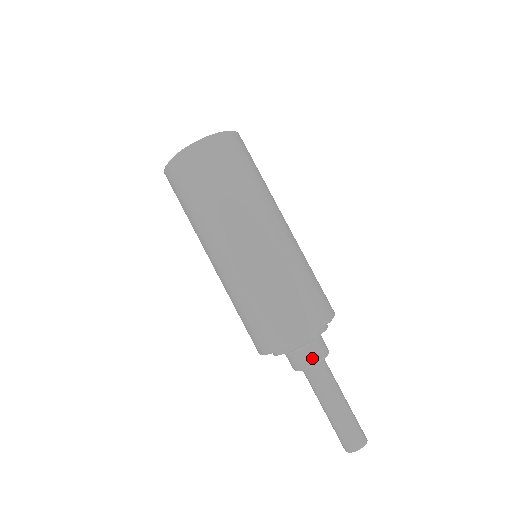
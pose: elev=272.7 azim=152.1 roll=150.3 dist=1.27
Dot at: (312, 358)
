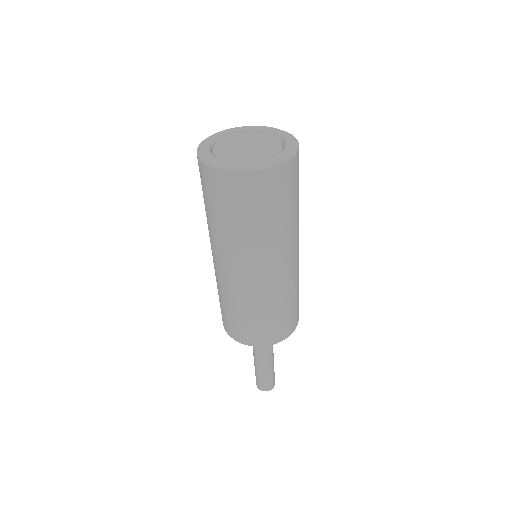
Dot at: occluded
